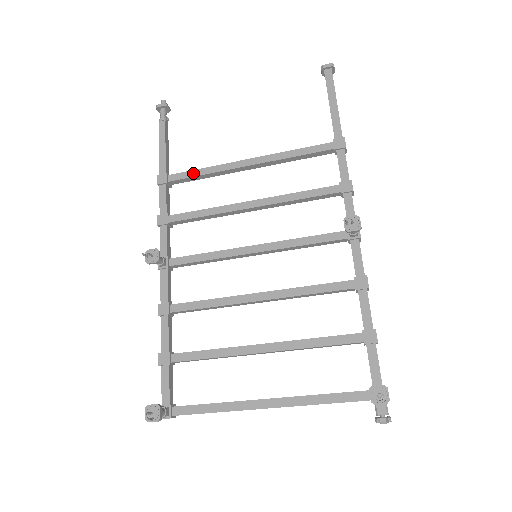
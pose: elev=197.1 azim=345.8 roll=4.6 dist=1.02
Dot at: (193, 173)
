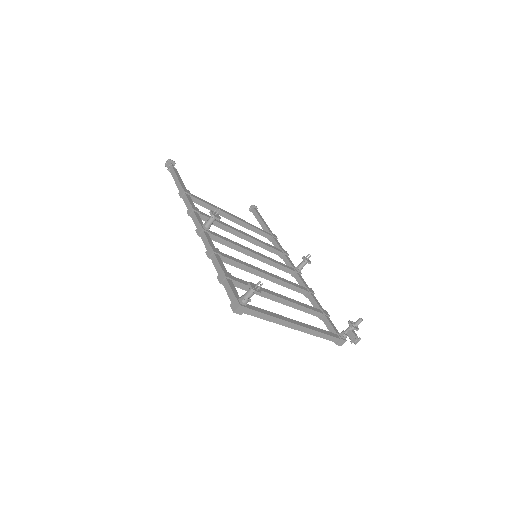
Dot at: (205, 201)
